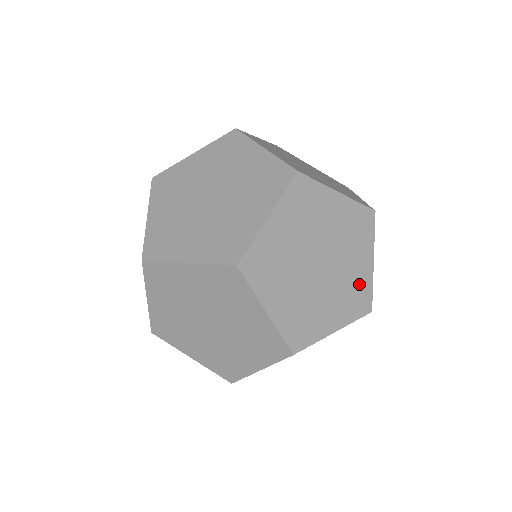
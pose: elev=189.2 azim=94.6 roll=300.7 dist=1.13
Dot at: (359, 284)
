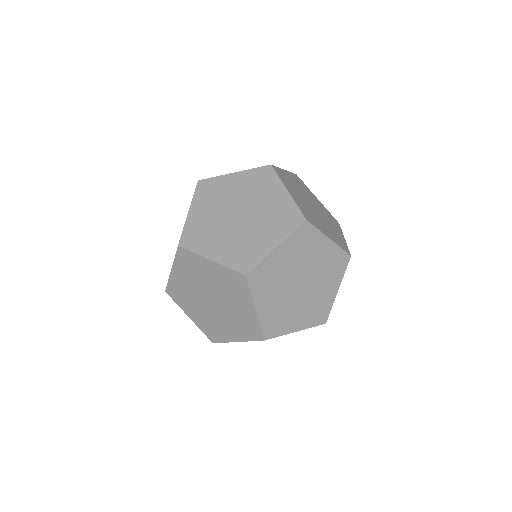
Dot at: occluded
